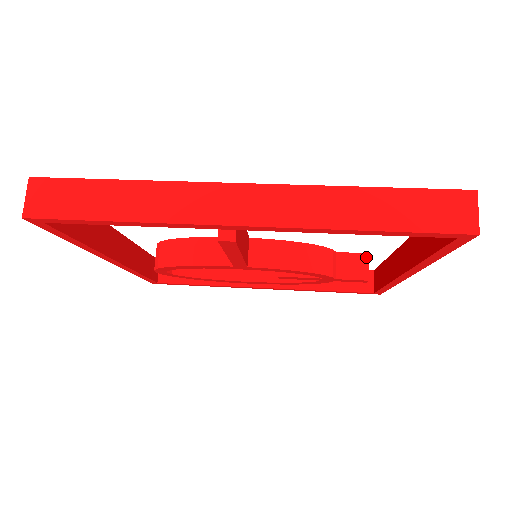
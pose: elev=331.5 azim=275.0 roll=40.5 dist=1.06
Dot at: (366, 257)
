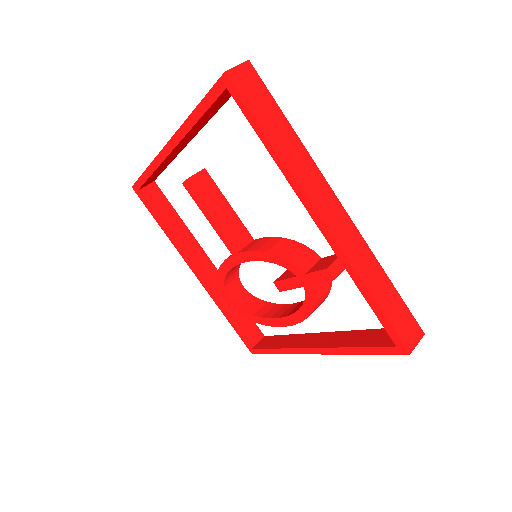
Dot at: occluded
